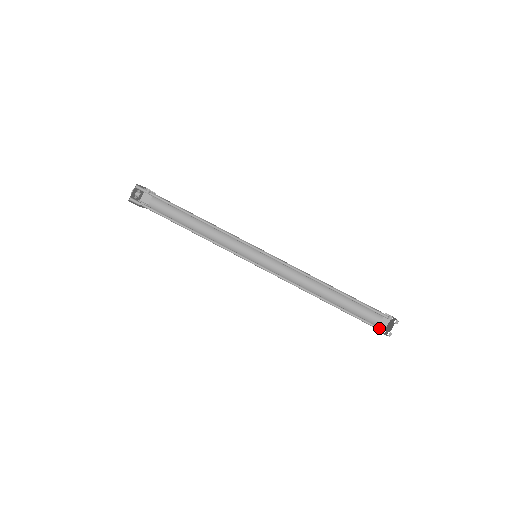
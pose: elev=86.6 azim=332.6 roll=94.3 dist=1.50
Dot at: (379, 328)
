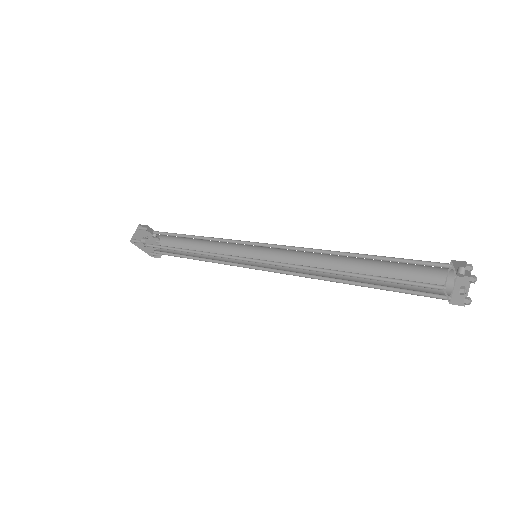
Dot at: (442, 288)
